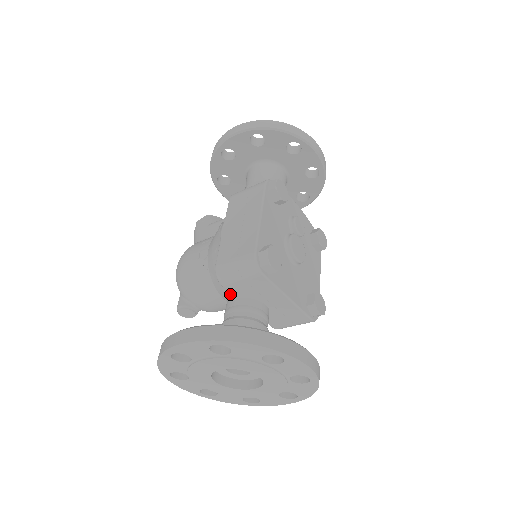
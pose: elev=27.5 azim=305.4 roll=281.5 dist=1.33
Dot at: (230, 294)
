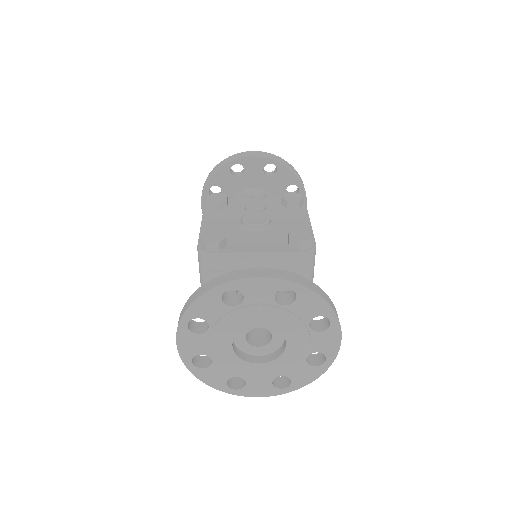
Dot at: occluded
